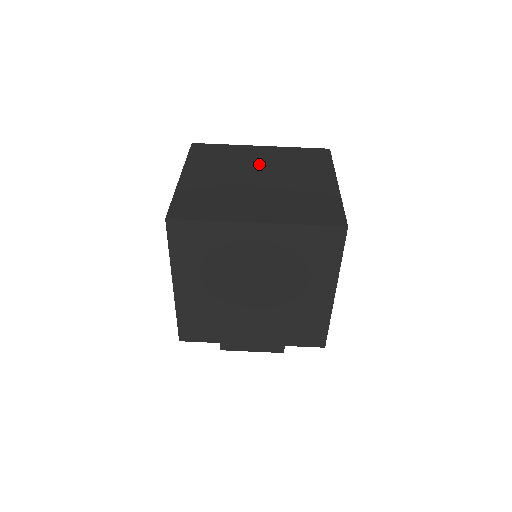
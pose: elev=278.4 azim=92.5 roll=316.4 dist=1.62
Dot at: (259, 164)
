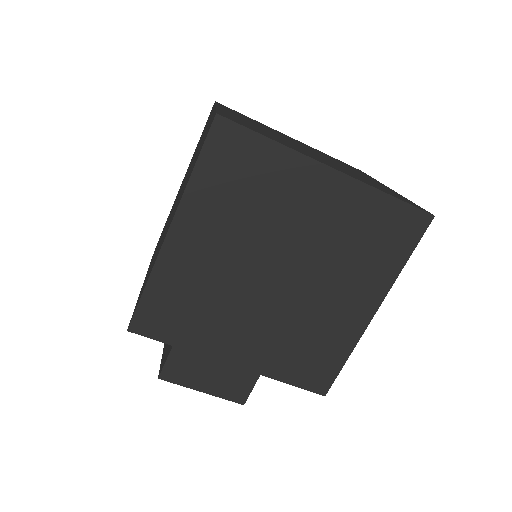
Dot at: occluded
